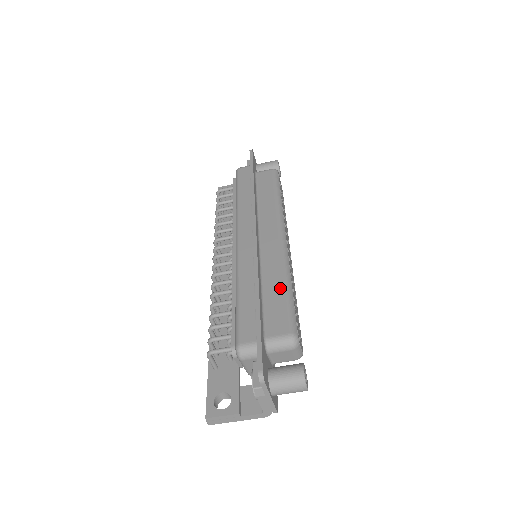
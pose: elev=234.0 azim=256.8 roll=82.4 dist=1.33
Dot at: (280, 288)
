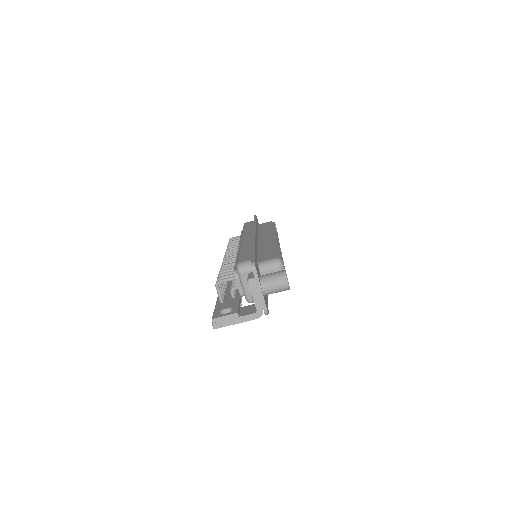
Dot at: (271, 248)
